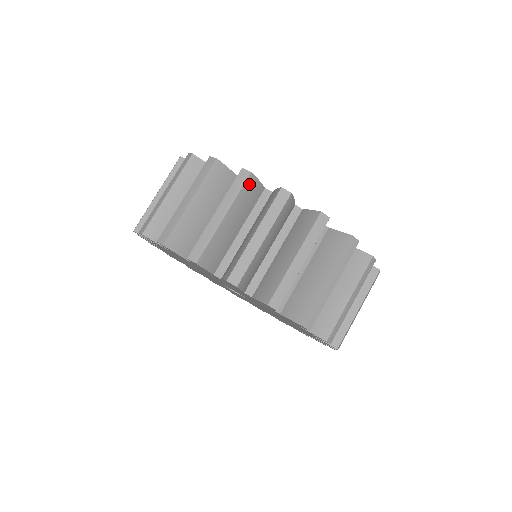
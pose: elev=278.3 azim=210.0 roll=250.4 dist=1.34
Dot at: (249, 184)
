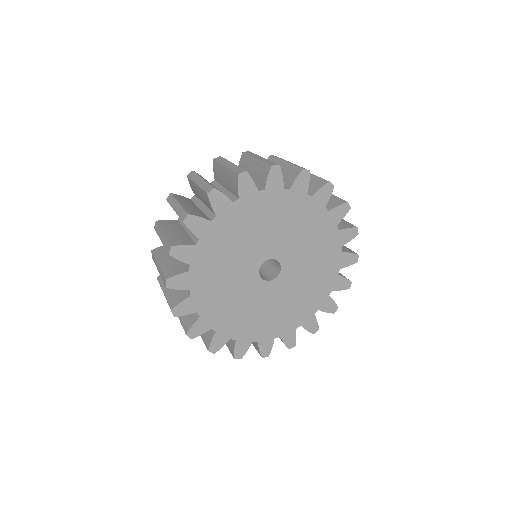
Dot at: (161, 223)
